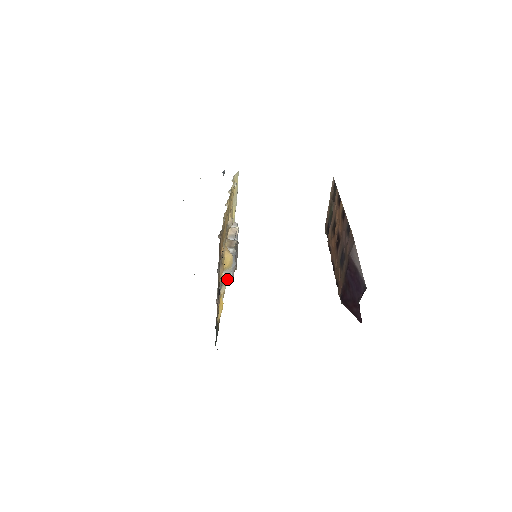
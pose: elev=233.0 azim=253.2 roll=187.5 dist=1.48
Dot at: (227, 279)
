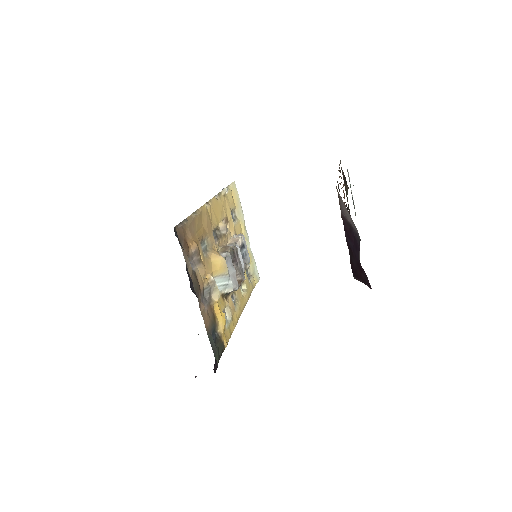
Dot at: (226, 287)
